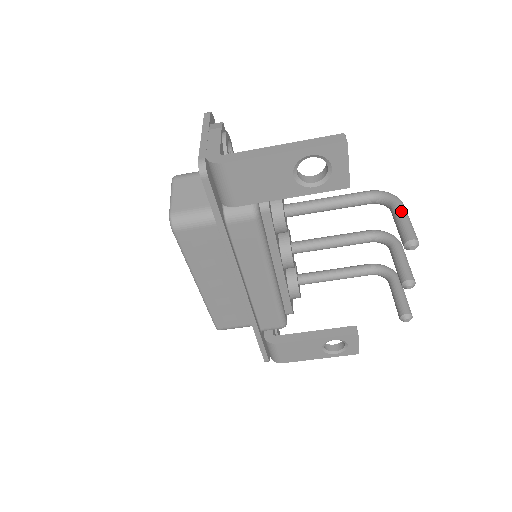
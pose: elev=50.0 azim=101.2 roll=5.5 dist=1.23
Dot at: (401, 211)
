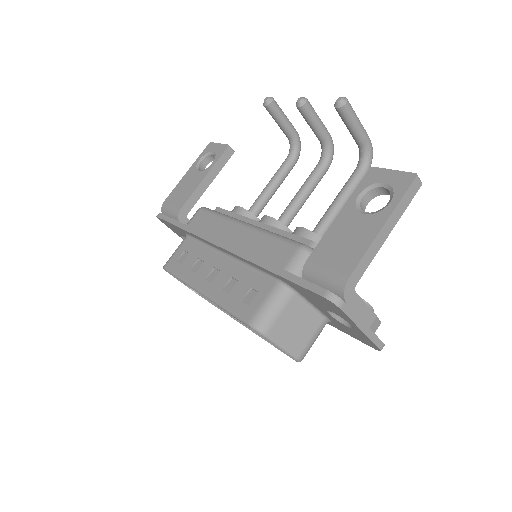
Dot at: occluded
